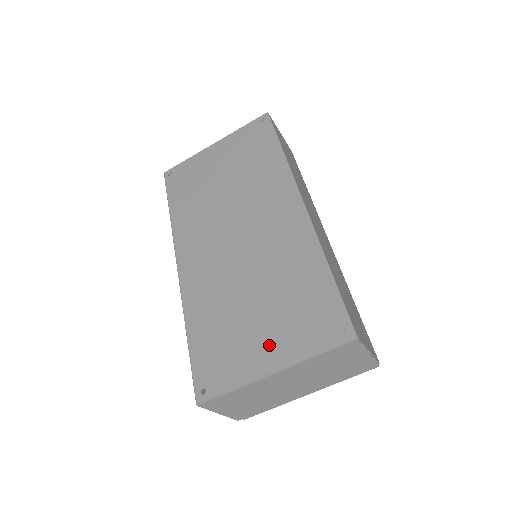
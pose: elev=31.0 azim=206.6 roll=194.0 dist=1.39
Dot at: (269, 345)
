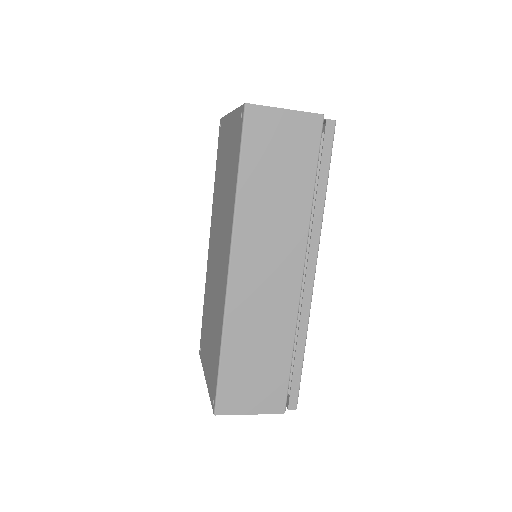
Dot at: (207, 362)
